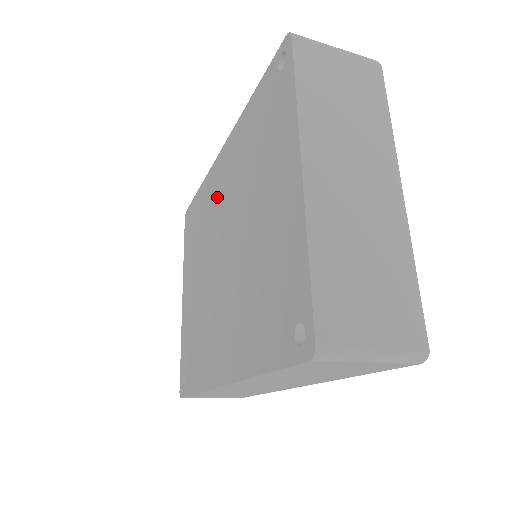
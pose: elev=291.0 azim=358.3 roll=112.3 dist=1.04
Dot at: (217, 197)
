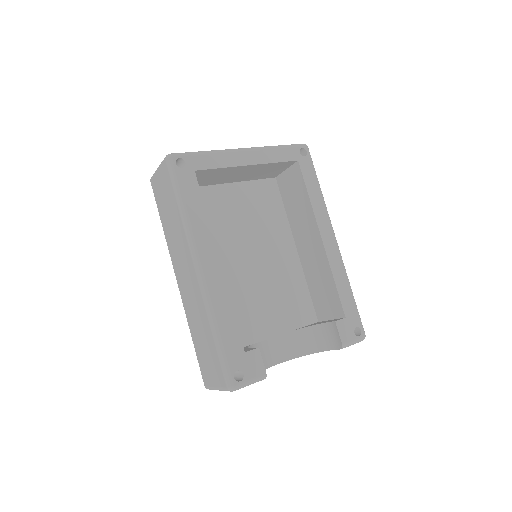
Dot at: occluded
